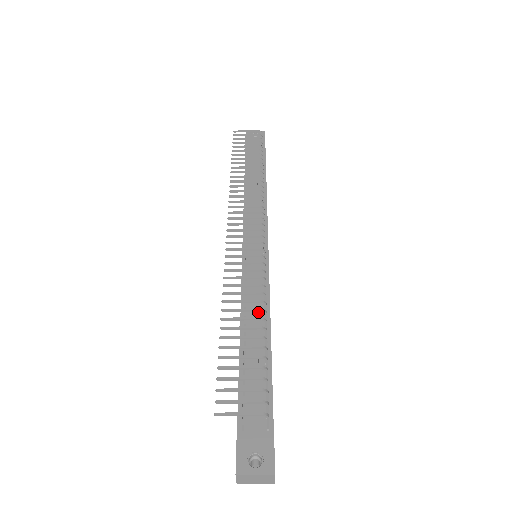
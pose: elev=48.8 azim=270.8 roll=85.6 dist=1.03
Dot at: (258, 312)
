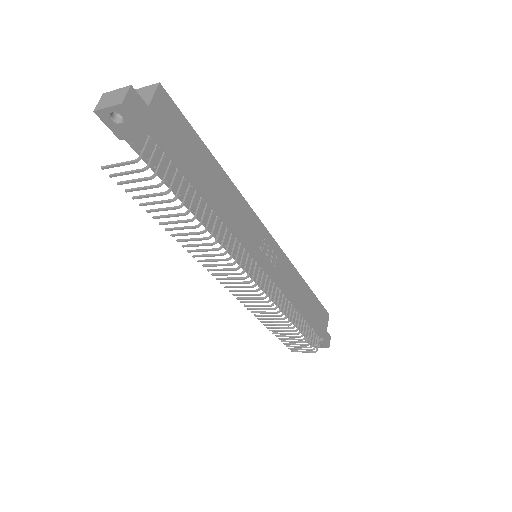
Dot at: occluded
